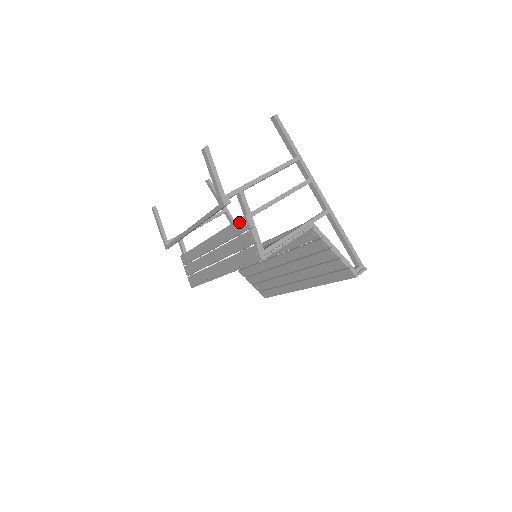
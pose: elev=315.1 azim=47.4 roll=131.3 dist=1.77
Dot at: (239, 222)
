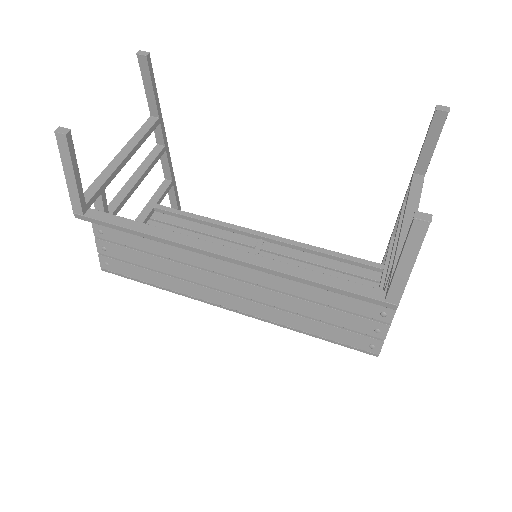
Dot at: (367, 304)
